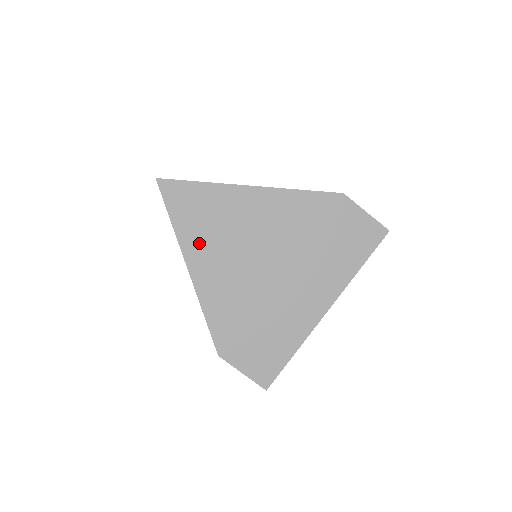
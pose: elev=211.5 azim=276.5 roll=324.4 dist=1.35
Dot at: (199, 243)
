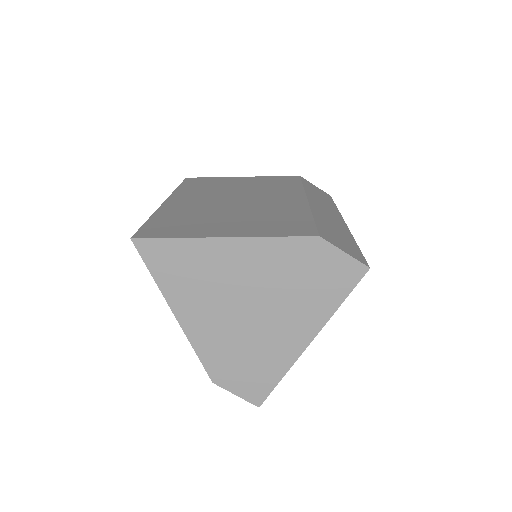
Dot at: (181, 293)
